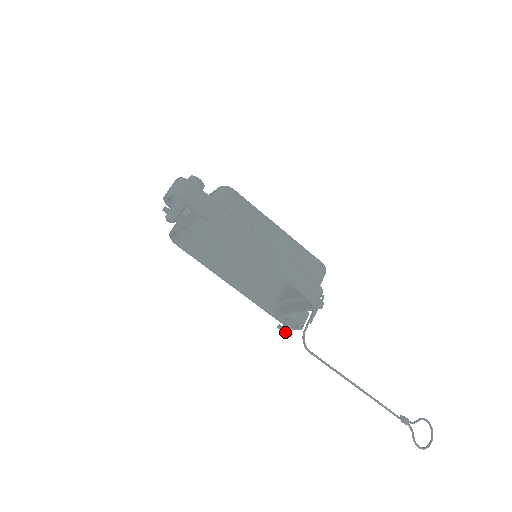
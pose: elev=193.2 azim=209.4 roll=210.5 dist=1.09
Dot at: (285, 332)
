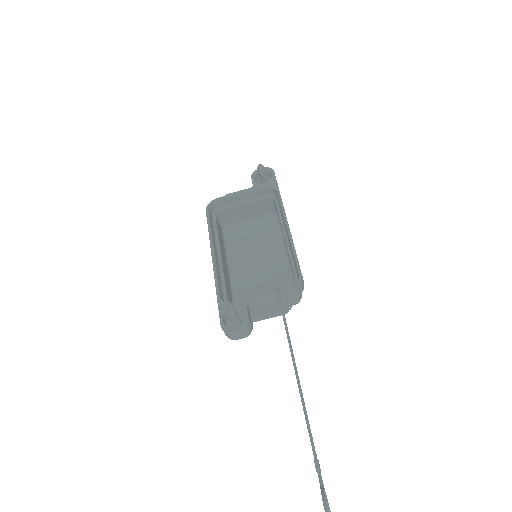
Dot at: occluded
